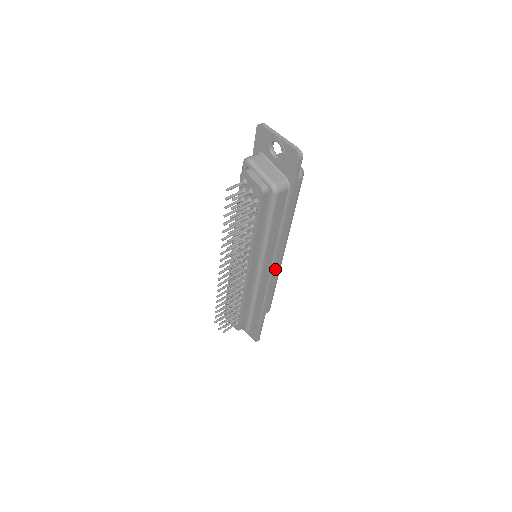
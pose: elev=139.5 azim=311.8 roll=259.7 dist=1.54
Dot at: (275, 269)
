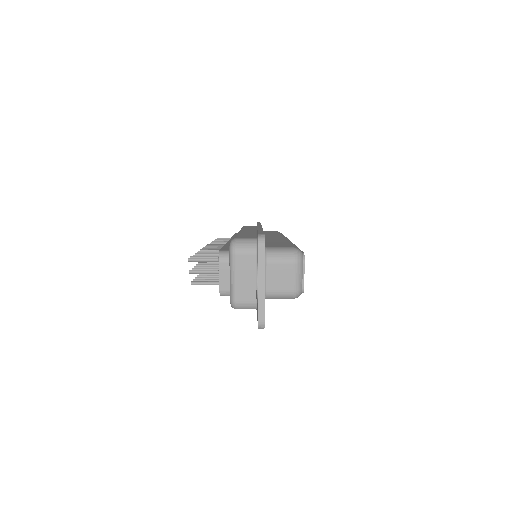
Dot at: occluded
